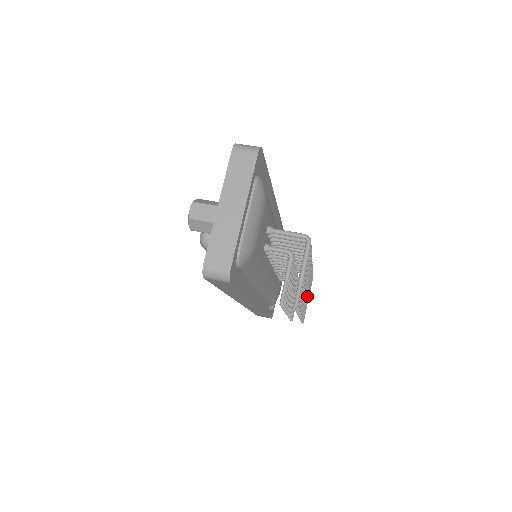
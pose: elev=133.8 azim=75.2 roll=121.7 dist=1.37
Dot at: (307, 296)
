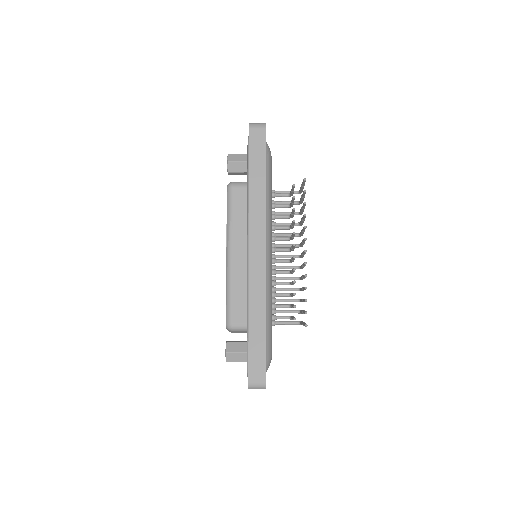
Dot at: occluded
